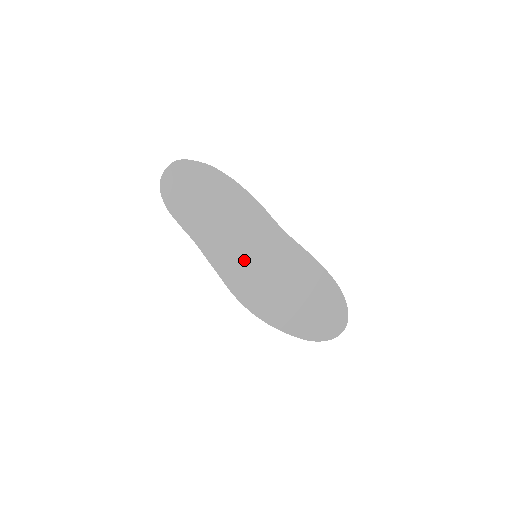
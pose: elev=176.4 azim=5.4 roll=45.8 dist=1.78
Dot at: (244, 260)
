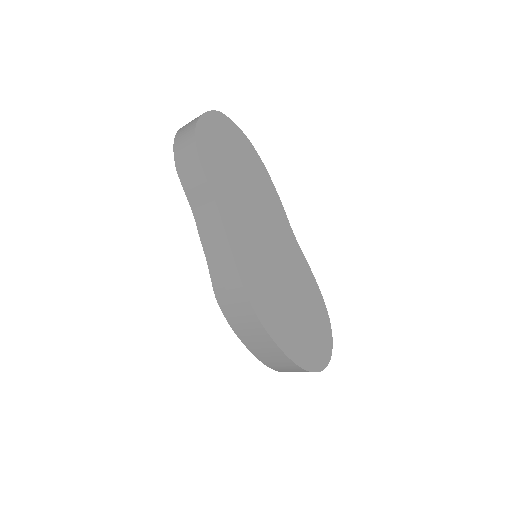
Dot at: (259, 250)
